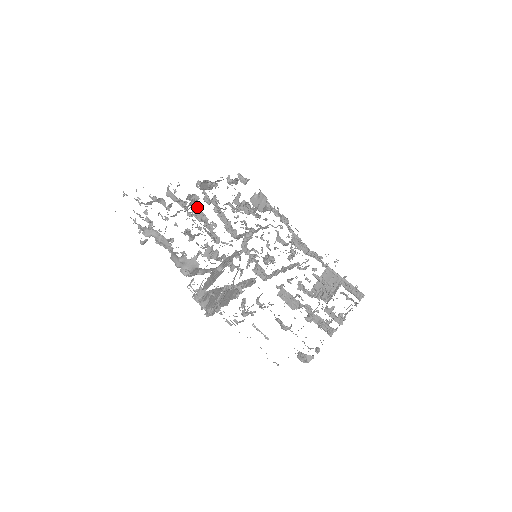
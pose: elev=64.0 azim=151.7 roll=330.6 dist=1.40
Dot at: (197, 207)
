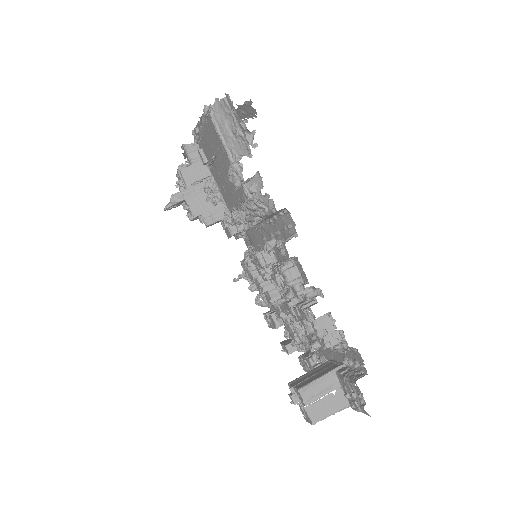
Dot at: occluded
